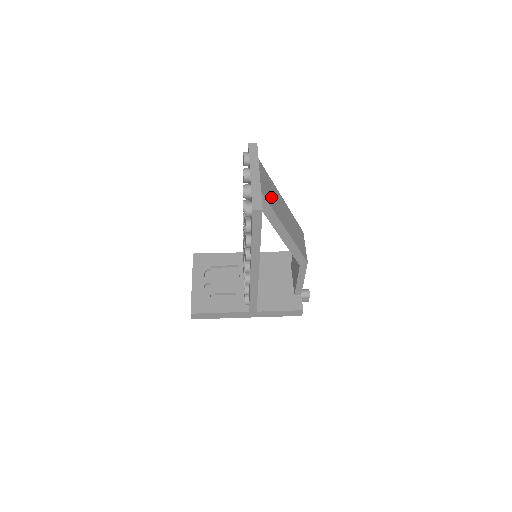
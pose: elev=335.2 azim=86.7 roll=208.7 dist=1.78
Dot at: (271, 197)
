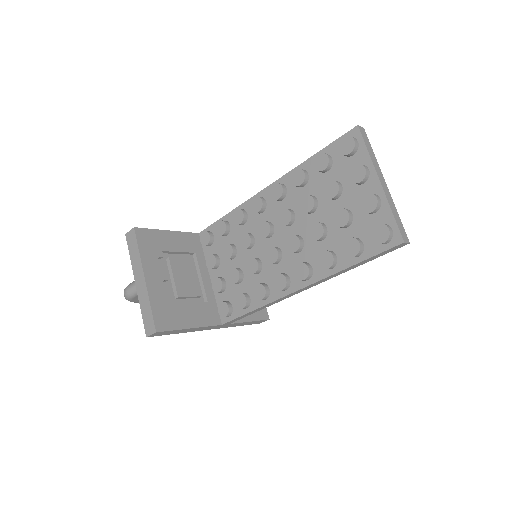
Dot at: occluded
